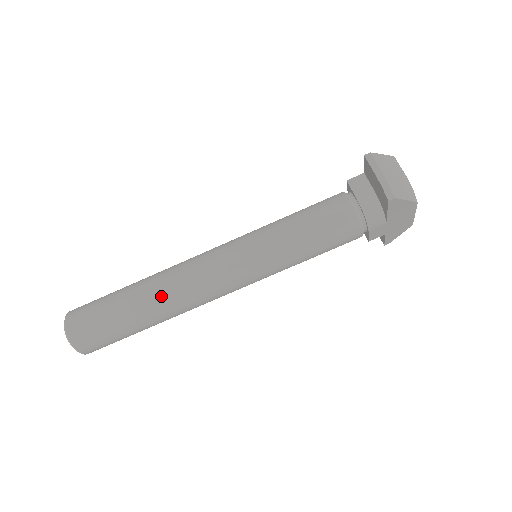
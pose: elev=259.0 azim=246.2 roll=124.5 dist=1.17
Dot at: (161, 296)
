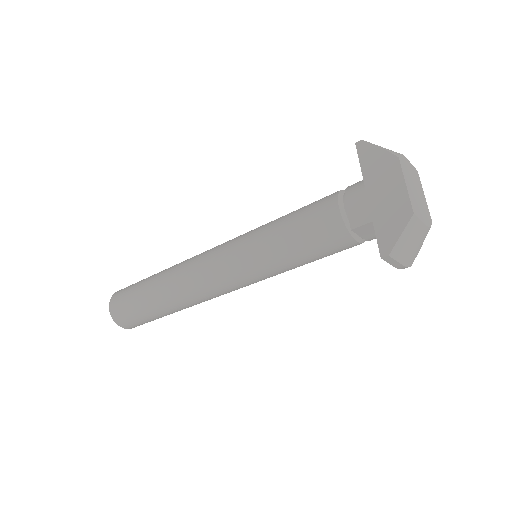
Dot at: occluded
